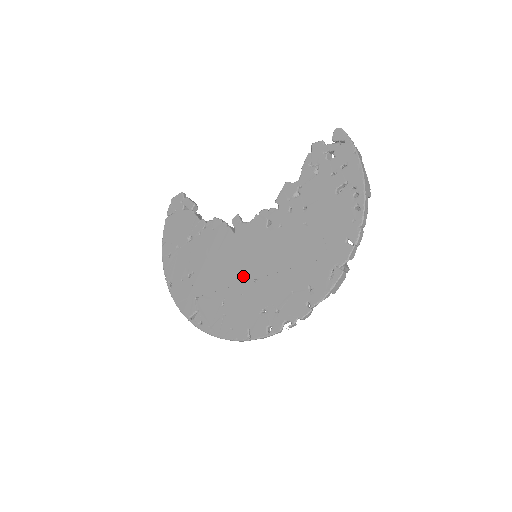
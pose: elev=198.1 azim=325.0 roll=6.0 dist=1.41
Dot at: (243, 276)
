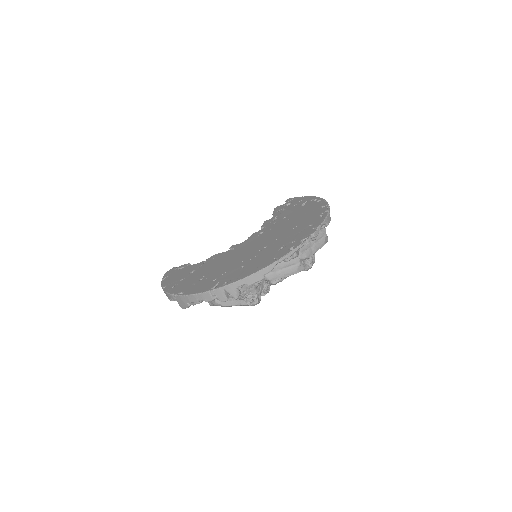
Dot at: (254, 251)
